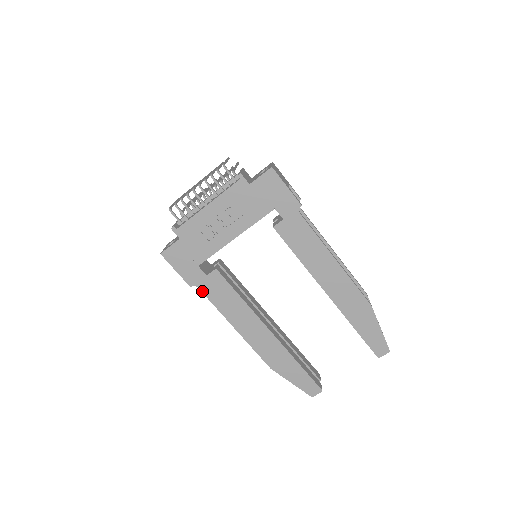
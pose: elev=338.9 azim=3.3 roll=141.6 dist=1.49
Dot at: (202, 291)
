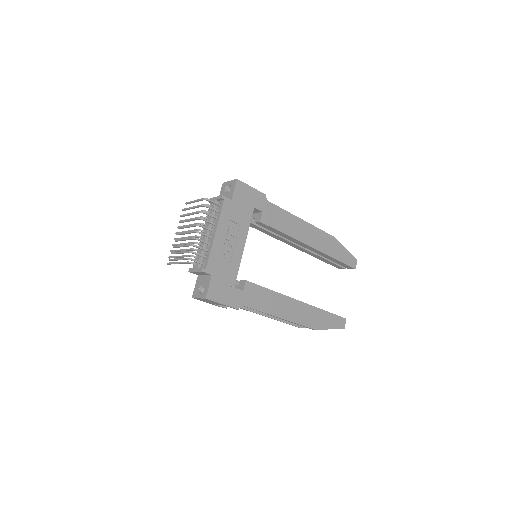
Dot at: (247, 306)
